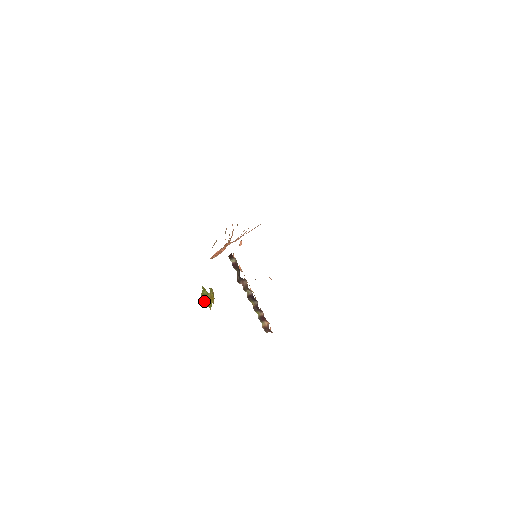
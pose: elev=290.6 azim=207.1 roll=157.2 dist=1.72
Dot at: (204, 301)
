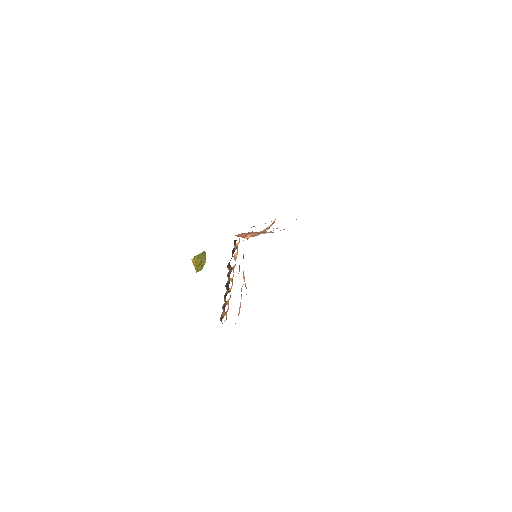
Dot at: occluded
